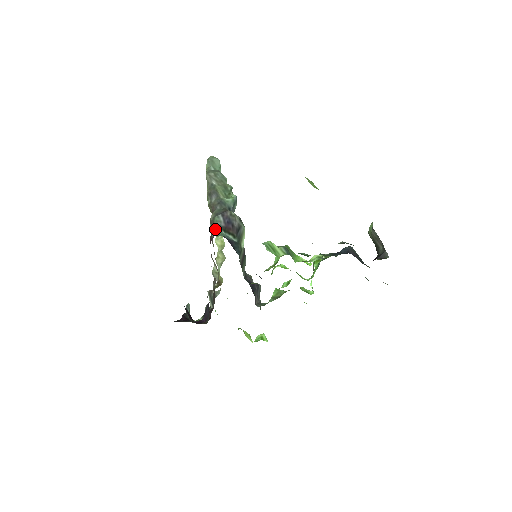
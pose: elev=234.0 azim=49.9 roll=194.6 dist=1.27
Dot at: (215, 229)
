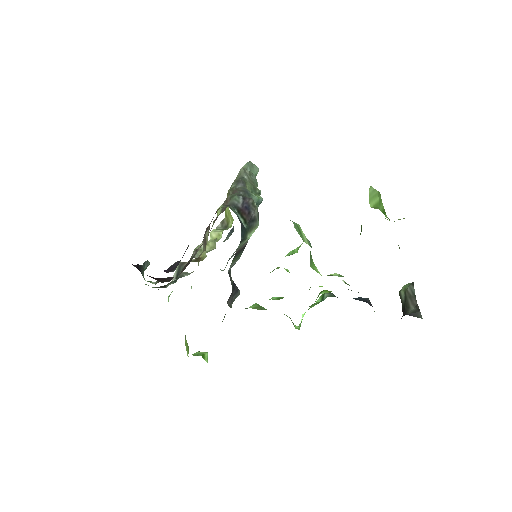
Dot at: (229, 204)
